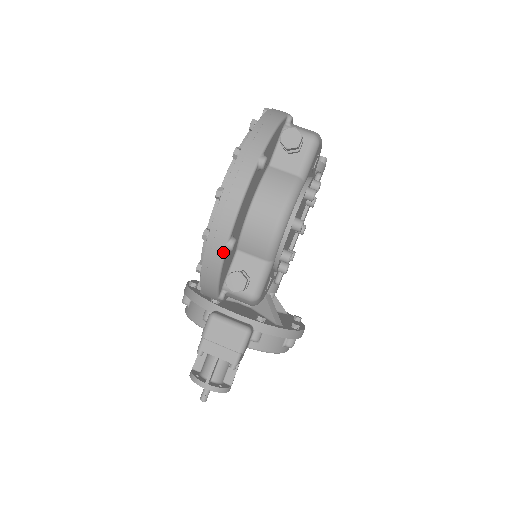
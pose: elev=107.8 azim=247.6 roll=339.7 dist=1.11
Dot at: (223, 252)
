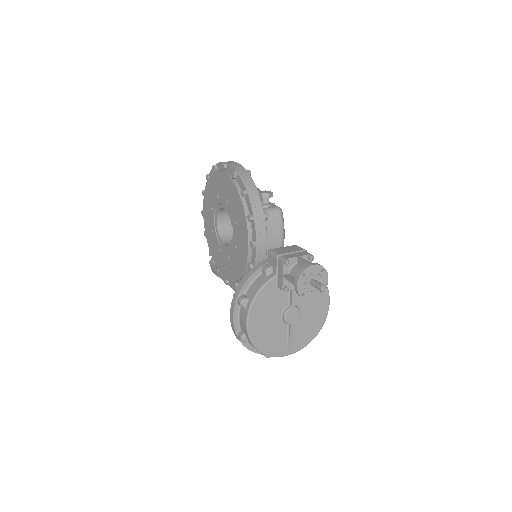
Dot at: (248, 174)
